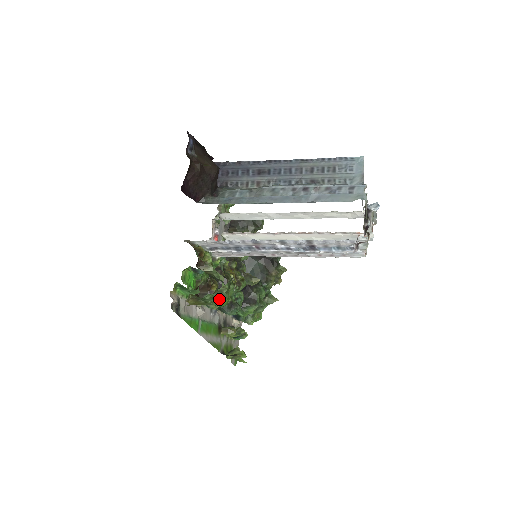
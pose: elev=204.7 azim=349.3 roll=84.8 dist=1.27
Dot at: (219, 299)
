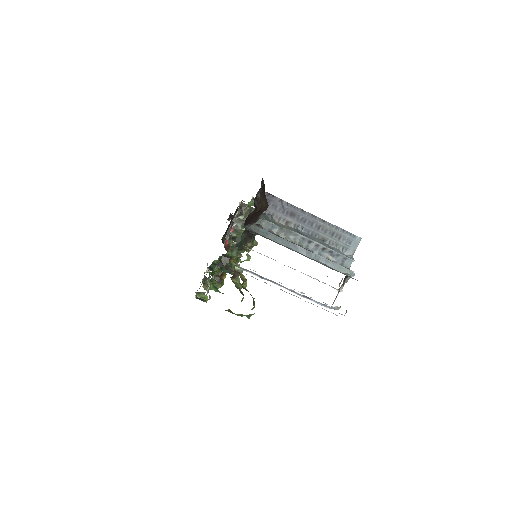
Dot at: (243, 315)
